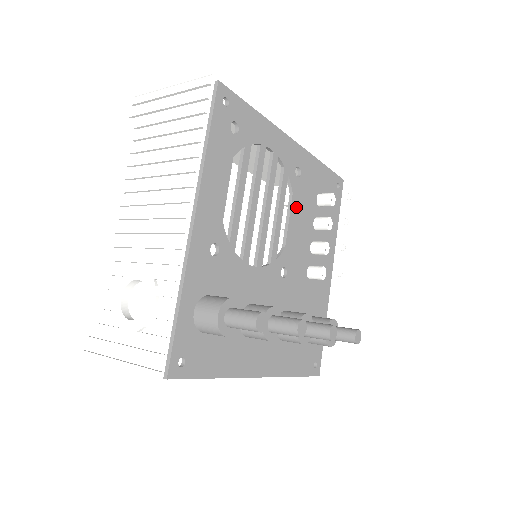
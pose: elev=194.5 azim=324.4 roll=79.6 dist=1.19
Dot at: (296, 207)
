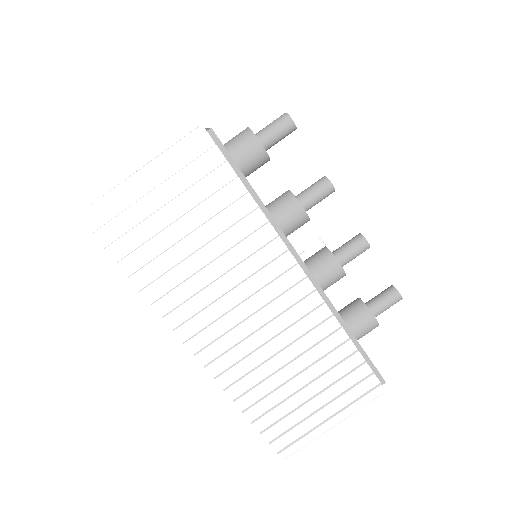
Dot at: occluded
